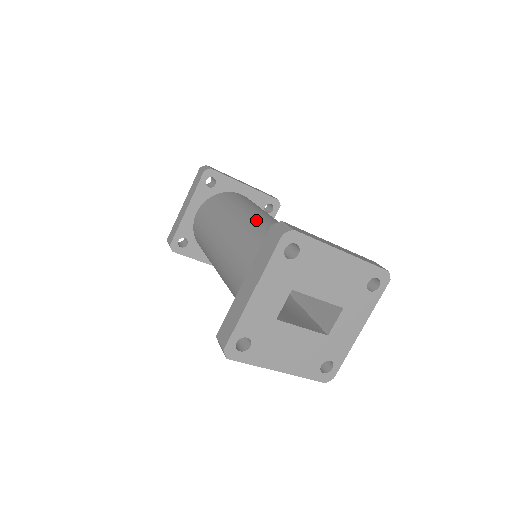
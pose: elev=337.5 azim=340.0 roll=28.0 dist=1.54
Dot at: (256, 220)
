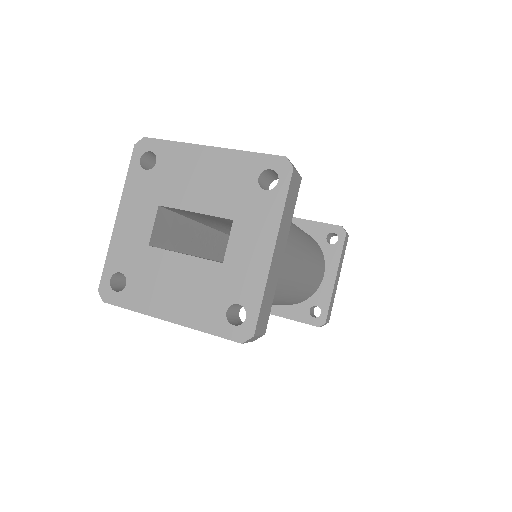
Dot at: occluded
